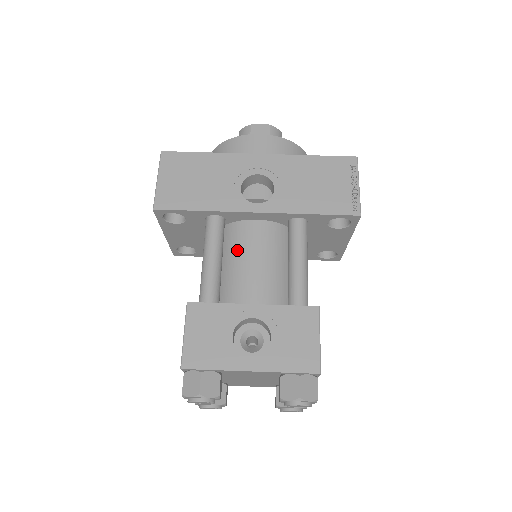
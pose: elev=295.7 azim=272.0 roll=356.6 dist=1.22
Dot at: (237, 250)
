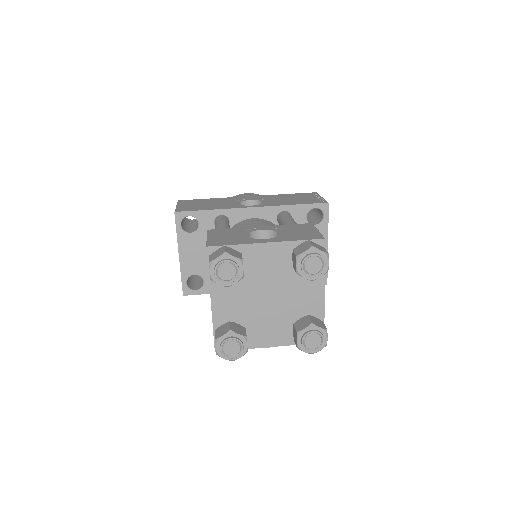
Dot at: occluded
